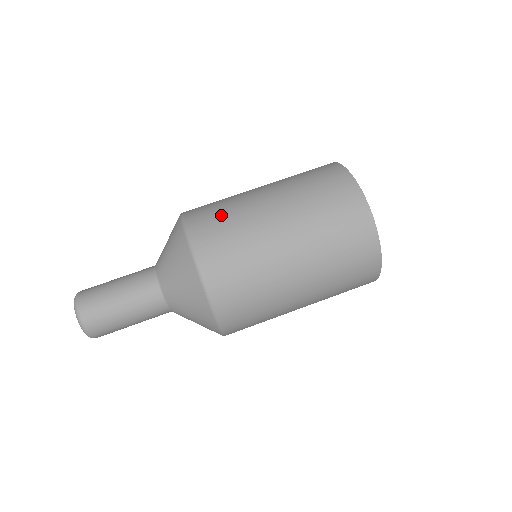
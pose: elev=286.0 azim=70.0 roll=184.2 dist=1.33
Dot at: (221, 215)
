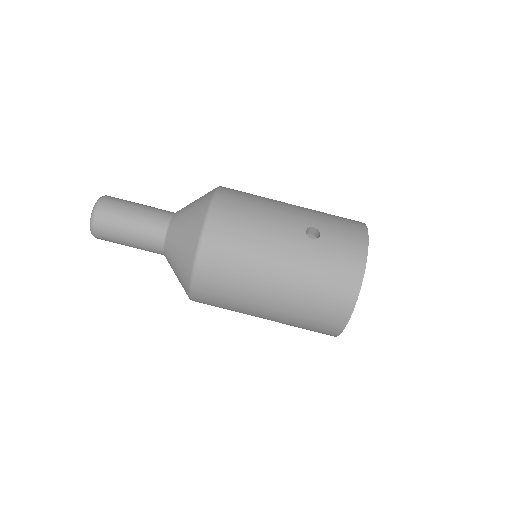
Dot at: (229, 276)
